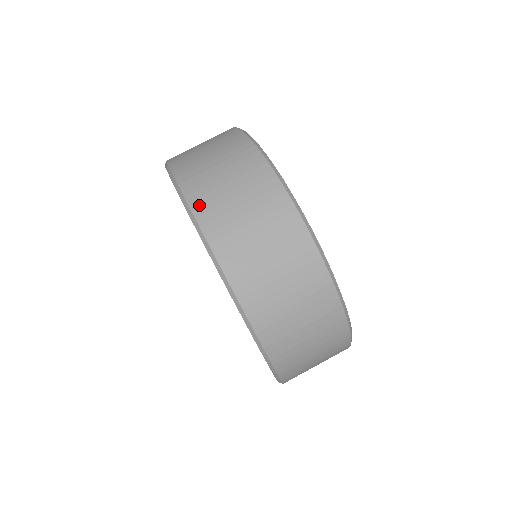
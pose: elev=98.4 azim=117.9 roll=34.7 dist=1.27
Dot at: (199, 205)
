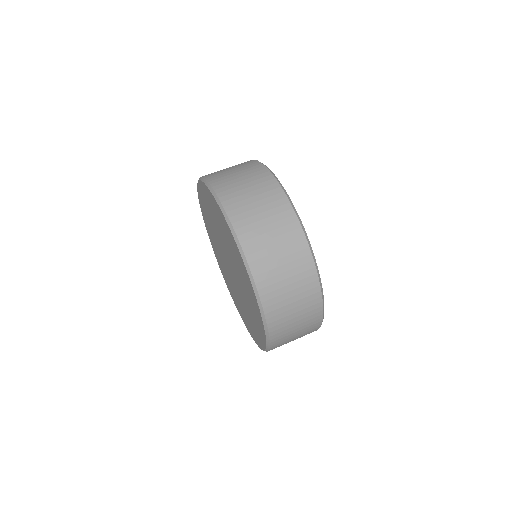
Dot at: (240, 227)
